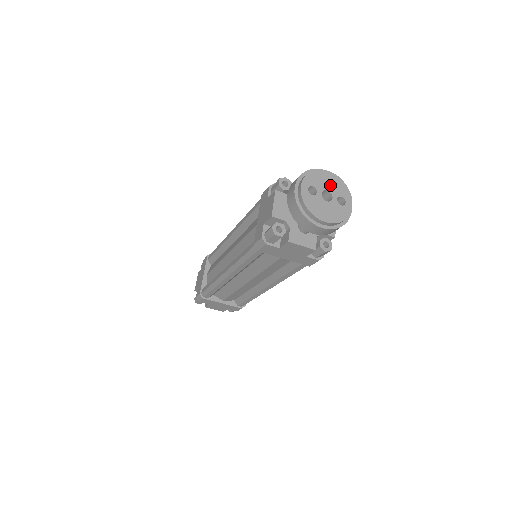
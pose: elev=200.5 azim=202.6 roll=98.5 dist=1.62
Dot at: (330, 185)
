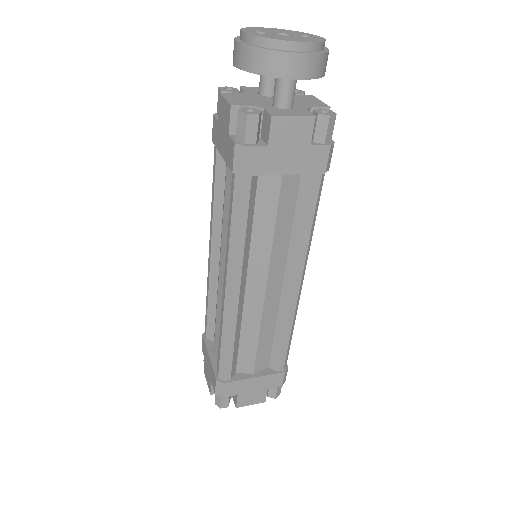
Dot at: (279, 31)
